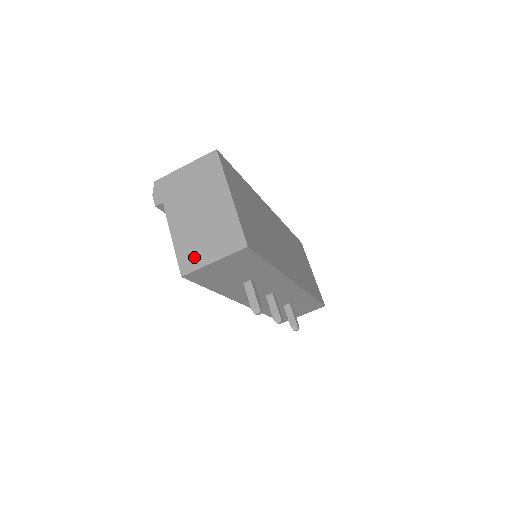
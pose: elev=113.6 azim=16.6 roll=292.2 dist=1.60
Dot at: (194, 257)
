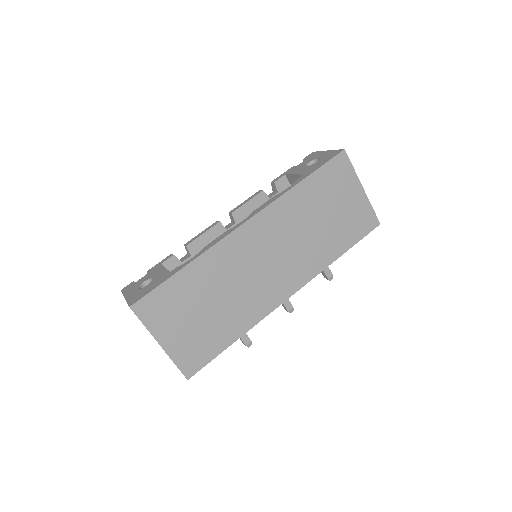
Dot at: occluded
